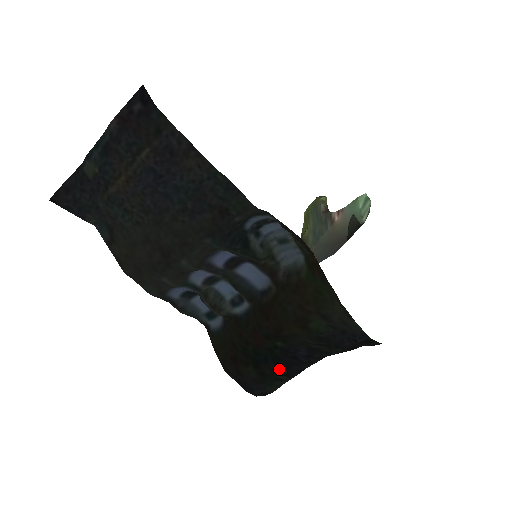
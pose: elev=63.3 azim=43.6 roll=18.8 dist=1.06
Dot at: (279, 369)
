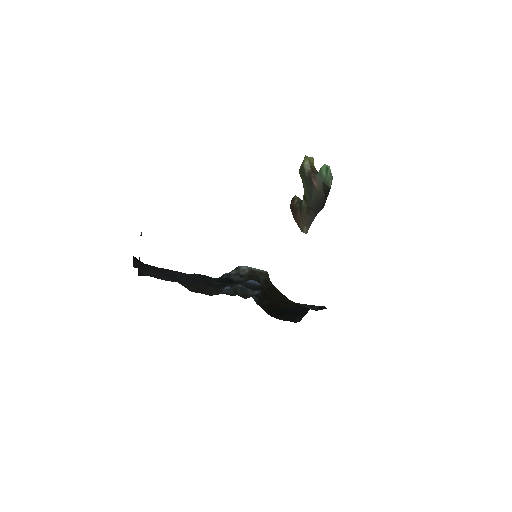
Dot at: (293, 315)
